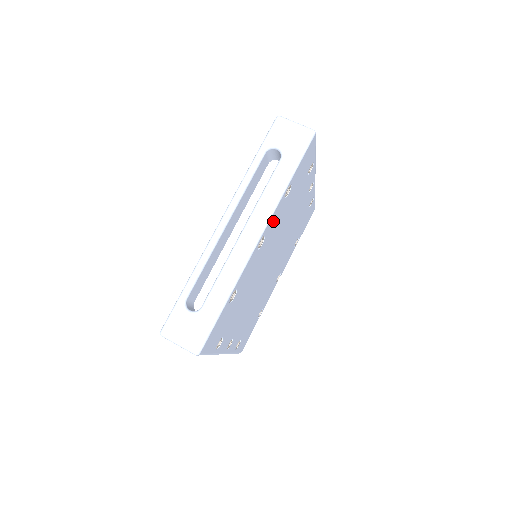
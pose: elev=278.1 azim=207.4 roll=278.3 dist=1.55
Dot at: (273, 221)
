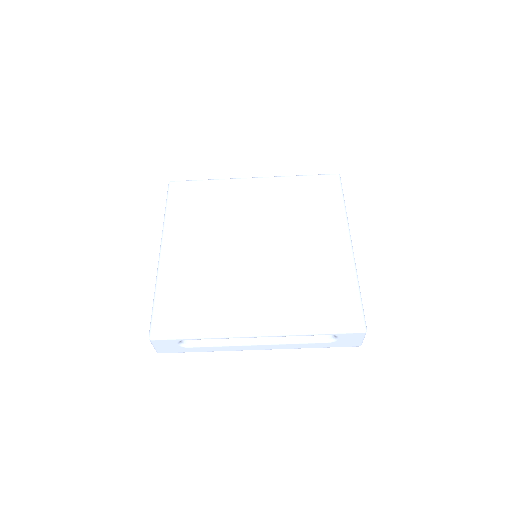
Dot at: occluded
